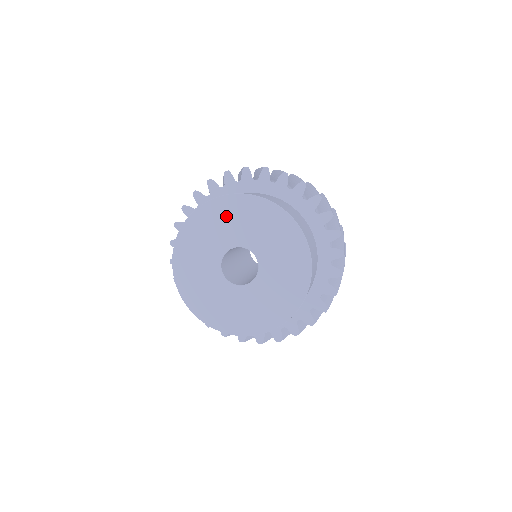
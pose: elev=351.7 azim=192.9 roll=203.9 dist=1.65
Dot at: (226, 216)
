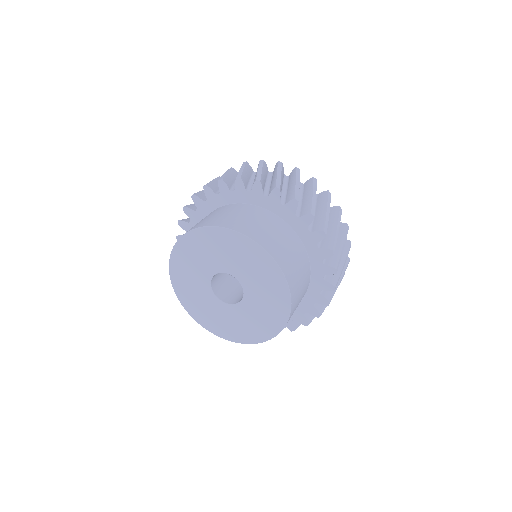
Dot at: (195, 251)
